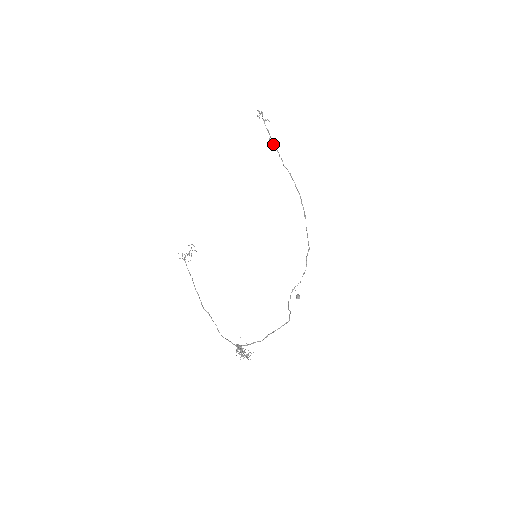
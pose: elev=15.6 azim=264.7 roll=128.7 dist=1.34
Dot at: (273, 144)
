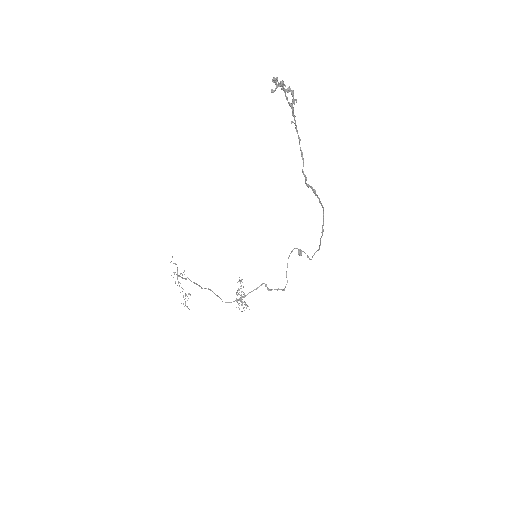
Dot at: occluded
